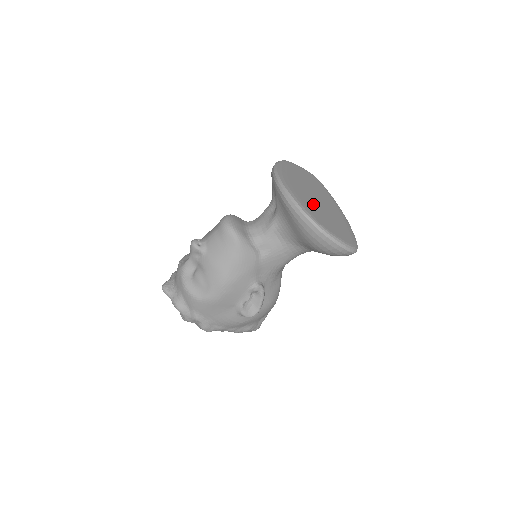
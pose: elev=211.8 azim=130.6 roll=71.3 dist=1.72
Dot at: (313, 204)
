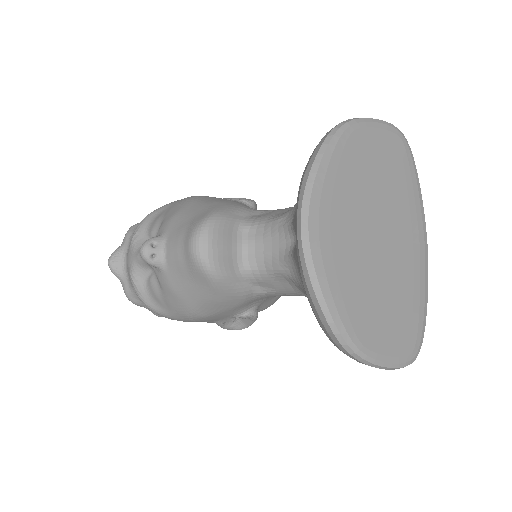
Dot at: (366, 274)
